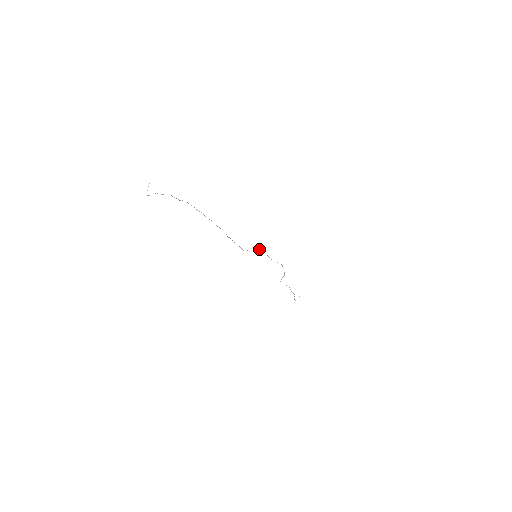
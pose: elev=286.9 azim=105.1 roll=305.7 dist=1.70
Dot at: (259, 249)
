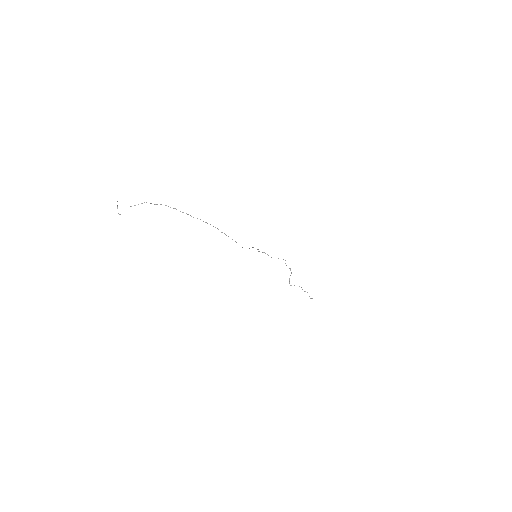
Dot at: occluded
